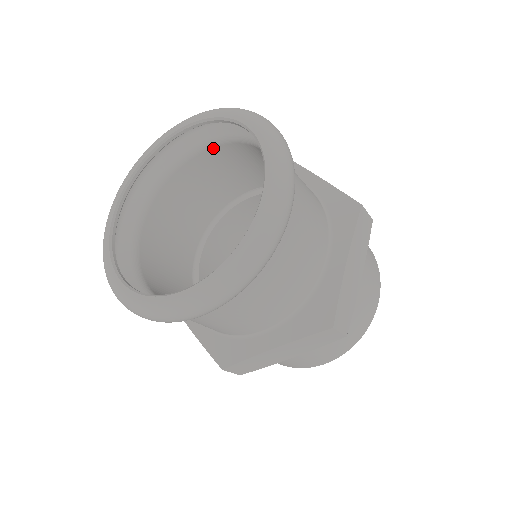
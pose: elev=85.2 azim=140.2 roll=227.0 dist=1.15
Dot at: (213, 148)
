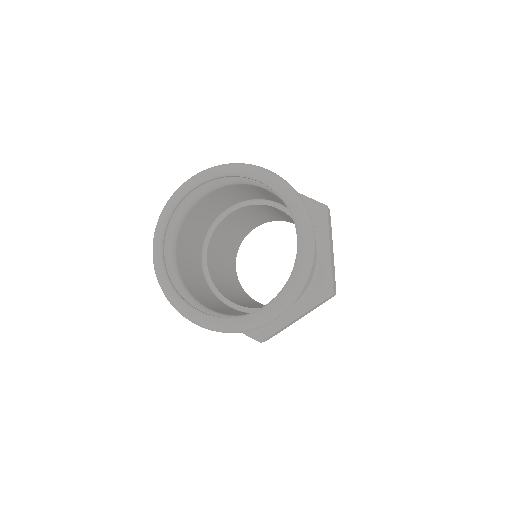
Dot at: (217, 189)
